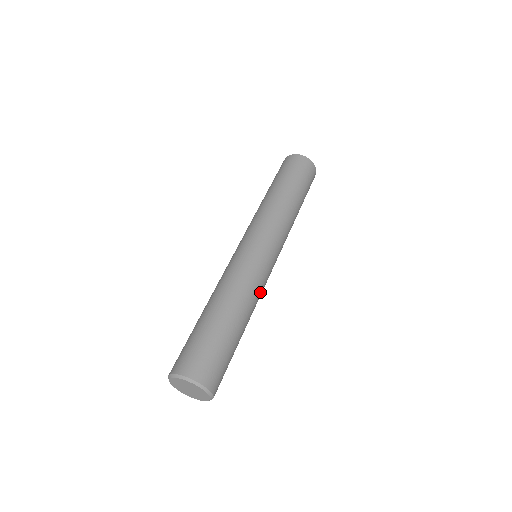
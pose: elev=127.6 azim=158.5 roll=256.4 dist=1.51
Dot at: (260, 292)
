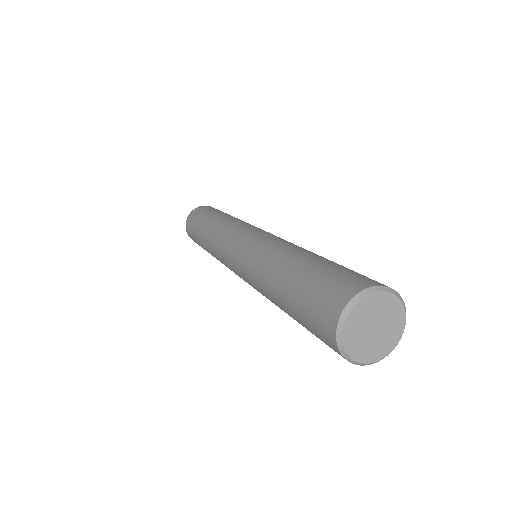
Dot at: occluded
